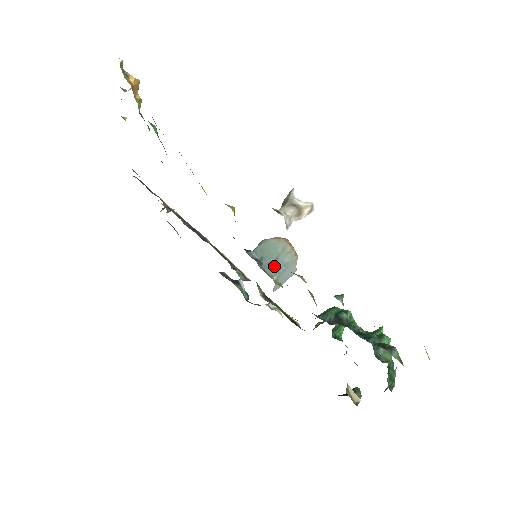
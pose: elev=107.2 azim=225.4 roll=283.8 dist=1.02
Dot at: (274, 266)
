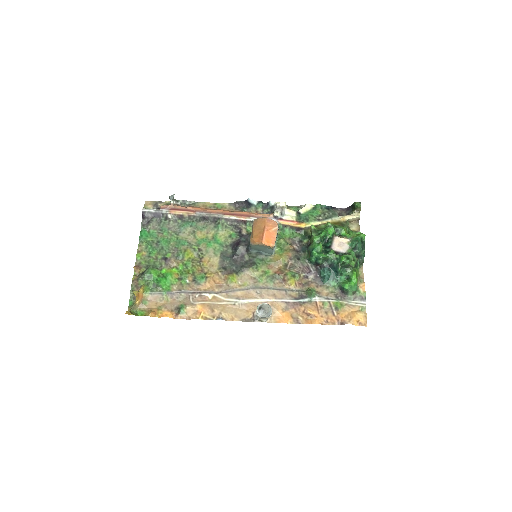
Dot at: (268, 252)
